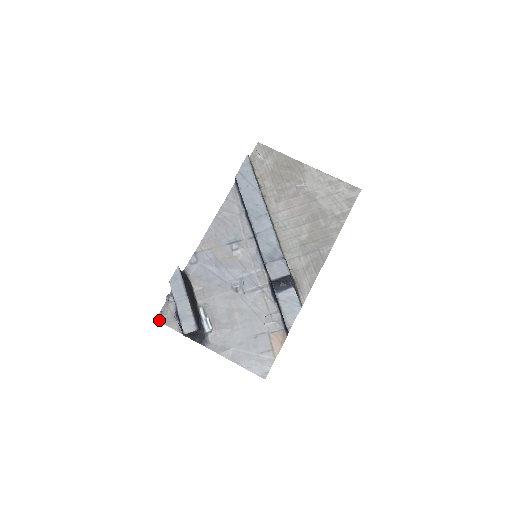
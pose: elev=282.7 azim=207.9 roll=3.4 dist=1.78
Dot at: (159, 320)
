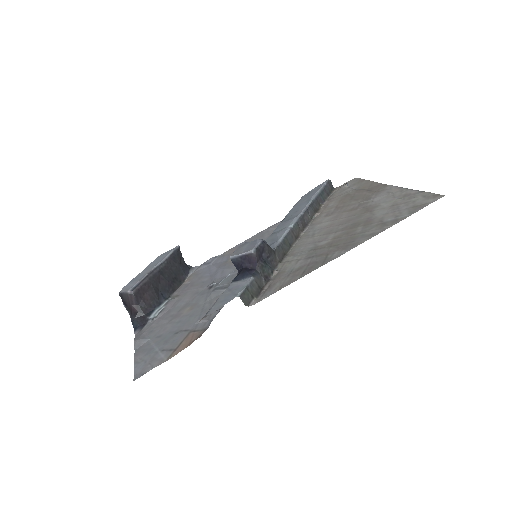
Dot at: occluded
